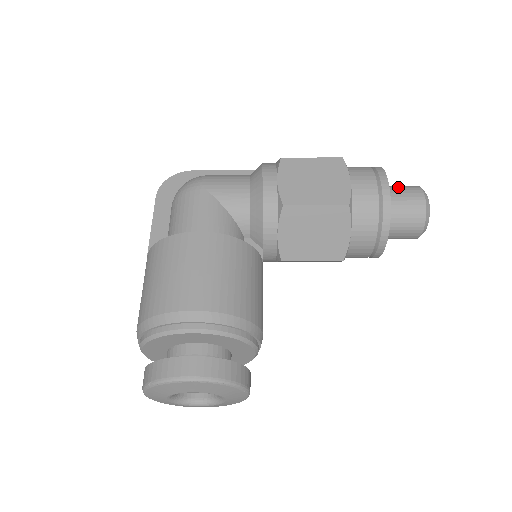
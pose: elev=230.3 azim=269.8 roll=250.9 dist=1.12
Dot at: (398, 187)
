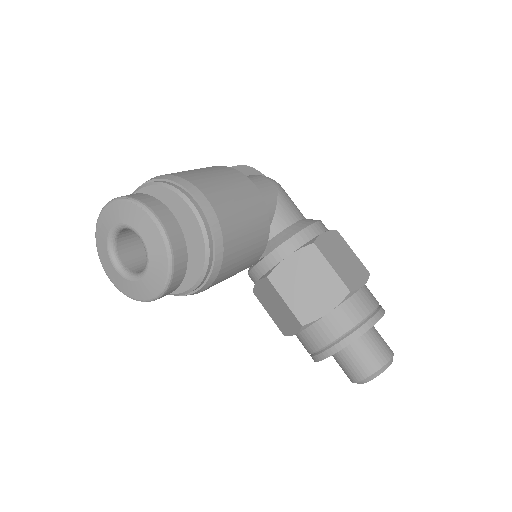
Dot at: (380, 335)
